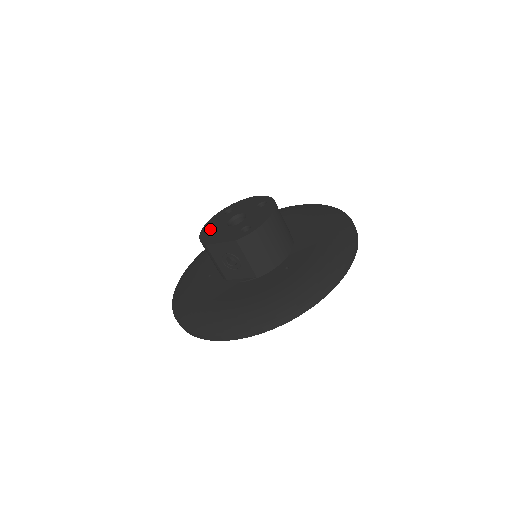
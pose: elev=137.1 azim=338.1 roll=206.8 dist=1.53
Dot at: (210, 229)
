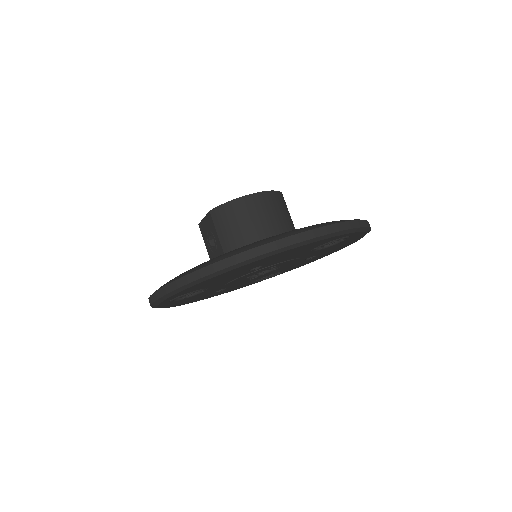
Dot at: occluded
